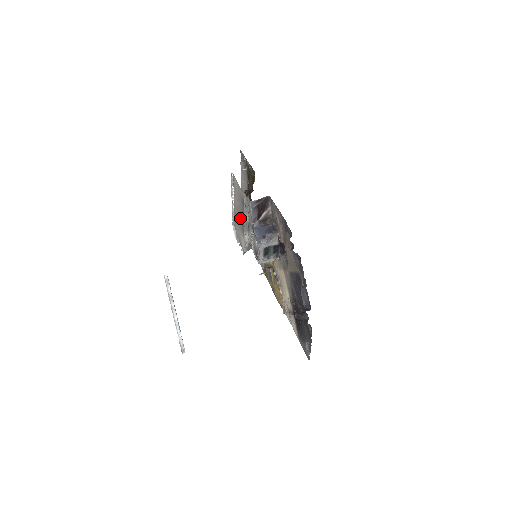
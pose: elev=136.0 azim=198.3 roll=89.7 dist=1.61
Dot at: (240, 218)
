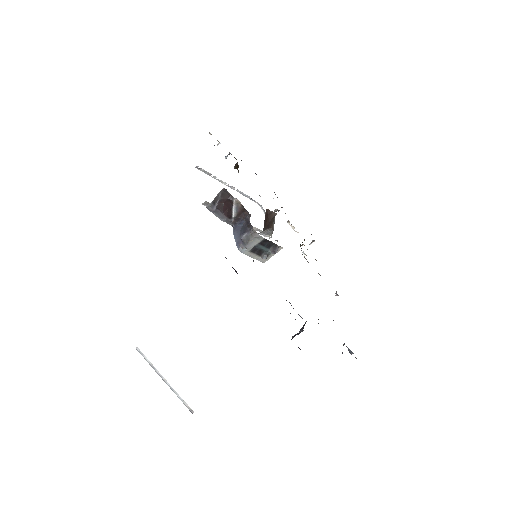
Dot at: occluded
